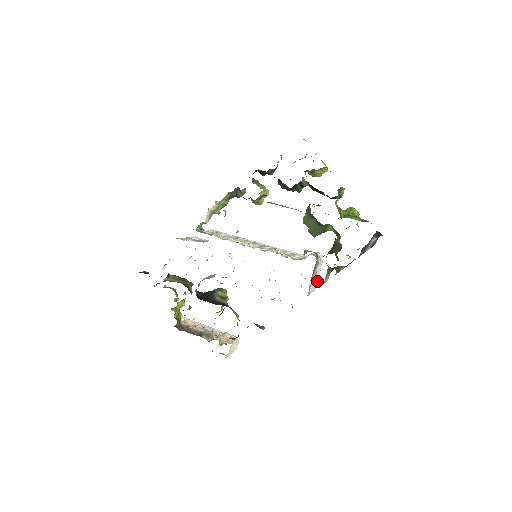
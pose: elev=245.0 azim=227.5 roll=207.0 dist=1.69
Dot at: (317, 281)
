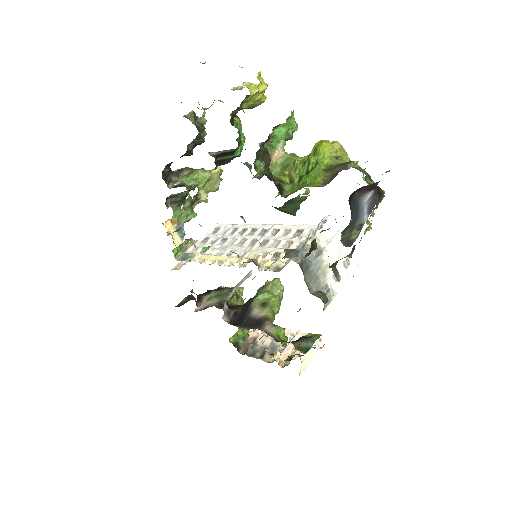
Dot at: (352, 254)
